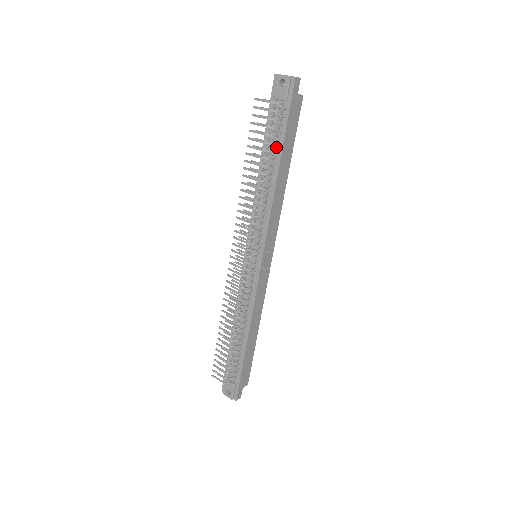
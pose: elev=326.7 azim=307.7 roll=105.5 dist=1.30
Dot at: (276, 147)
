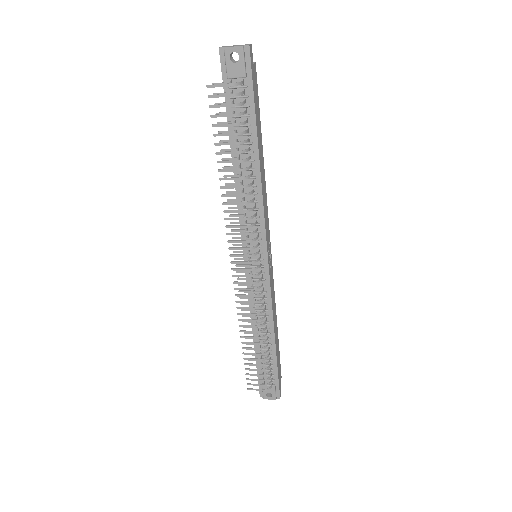
Dot at: (249, 134)
